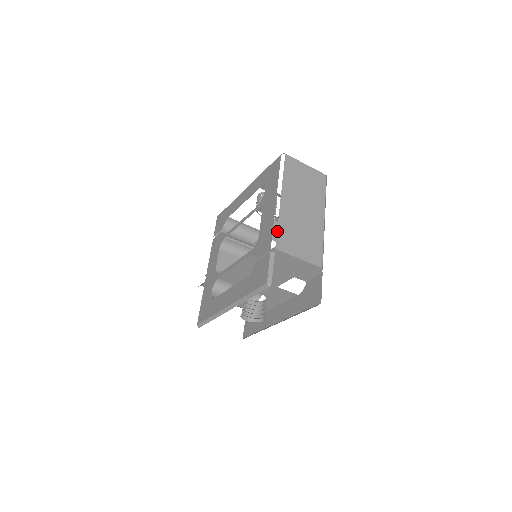
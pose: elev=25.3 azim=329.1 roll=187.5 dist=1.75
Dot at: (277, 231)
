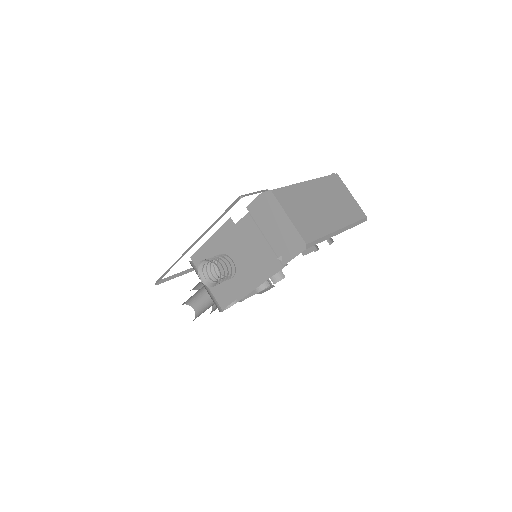
Dot at: (284, 187)
